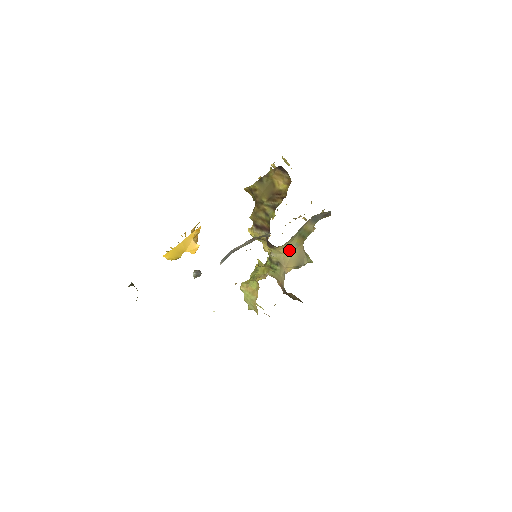
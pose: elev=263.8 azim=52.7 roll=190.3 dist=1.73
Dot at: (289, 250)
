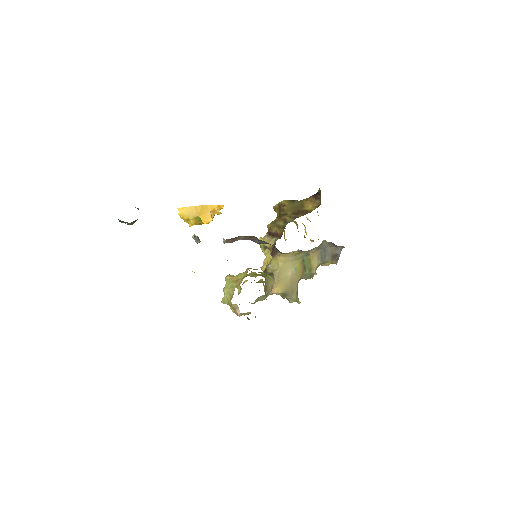
Dot at: (287, 269)
